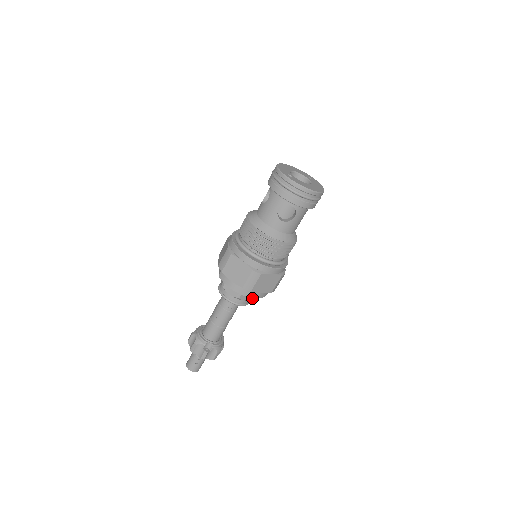
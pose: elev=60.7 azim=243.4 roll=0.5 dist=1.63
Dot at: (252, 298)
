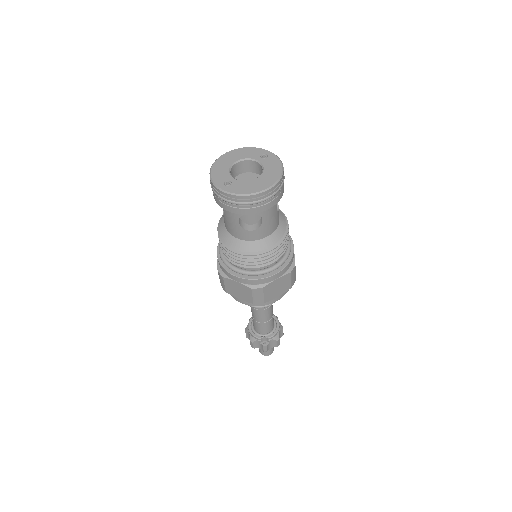
Dot at: occluded
